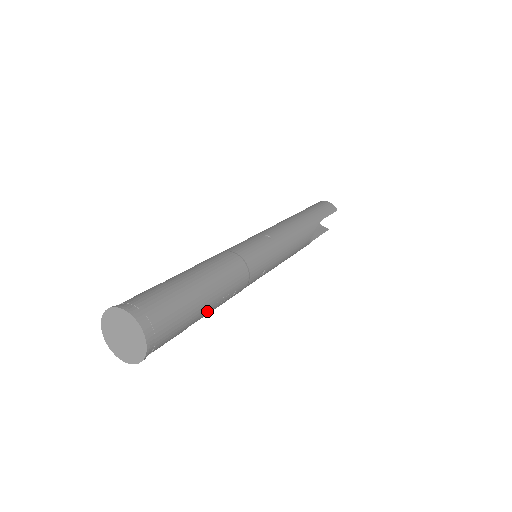
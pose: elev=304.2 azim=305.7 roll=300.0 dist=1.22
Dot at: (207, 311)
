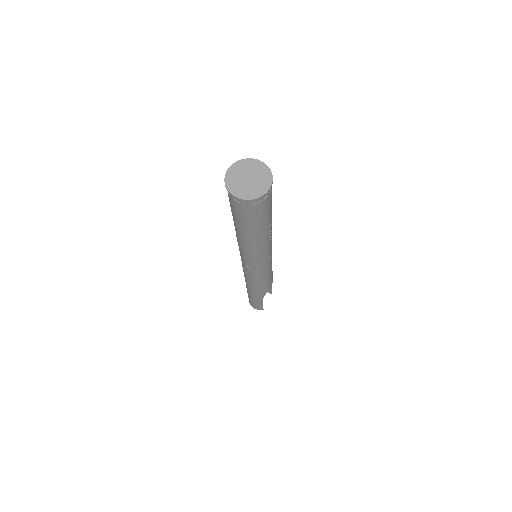
Dot at: (268, 226)
